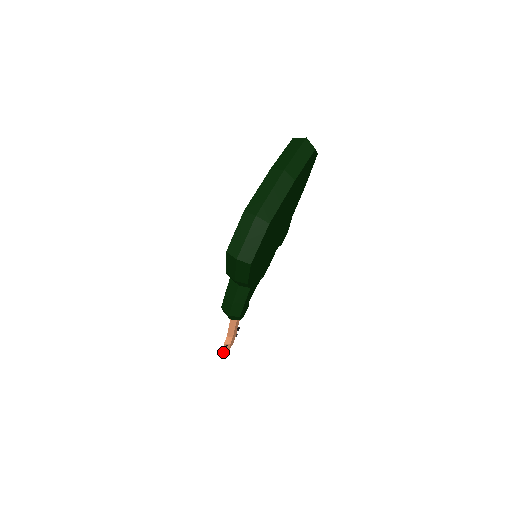
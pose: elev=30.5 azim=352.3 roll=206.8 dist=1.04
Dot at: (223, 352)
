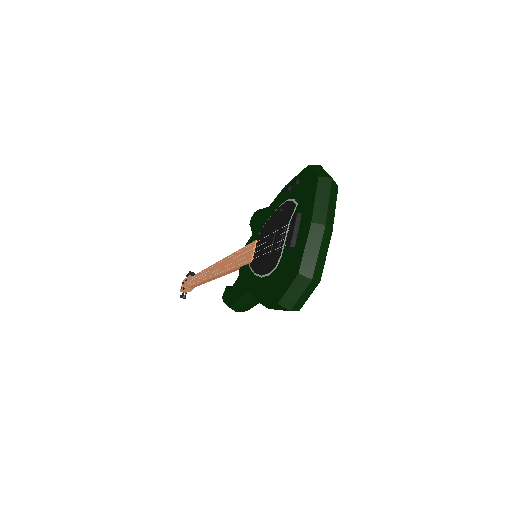
Dot at: (182, 297)
